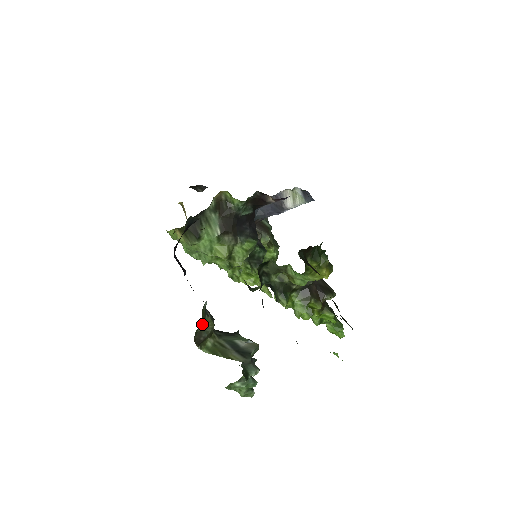
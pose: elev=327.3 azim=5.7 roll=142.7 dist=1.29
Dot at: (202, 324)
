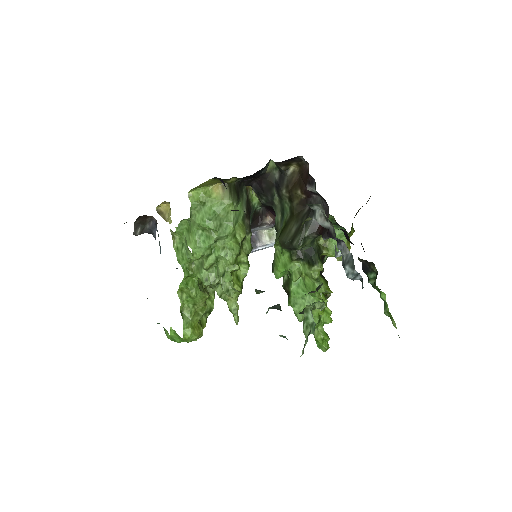
Dot at: (304, 221)
